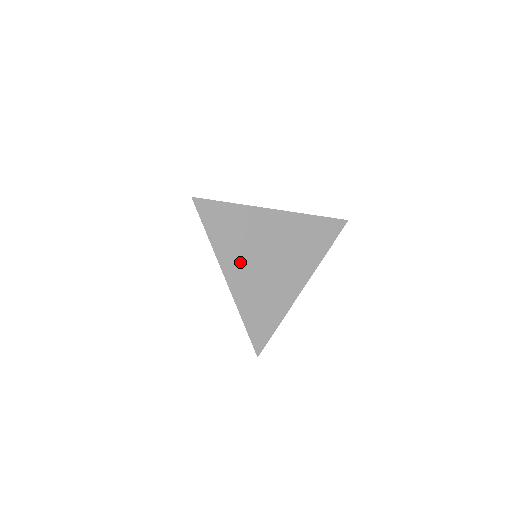
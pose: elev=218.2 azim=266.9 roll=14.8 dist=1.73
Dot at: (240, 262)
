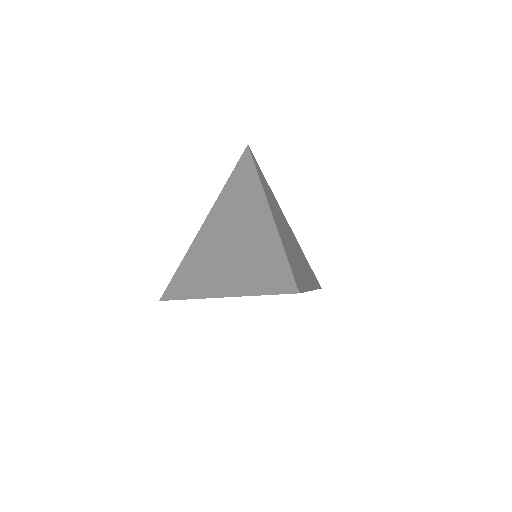
Dot at: (275, 213)
